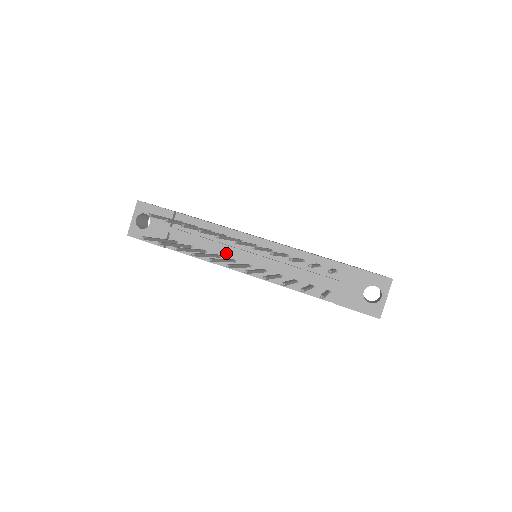
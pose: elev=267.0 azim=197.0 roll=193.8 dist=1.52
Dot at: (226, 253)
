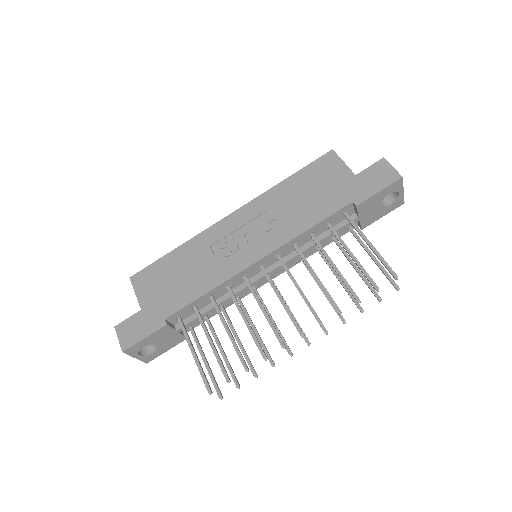
Dot at: occluded
